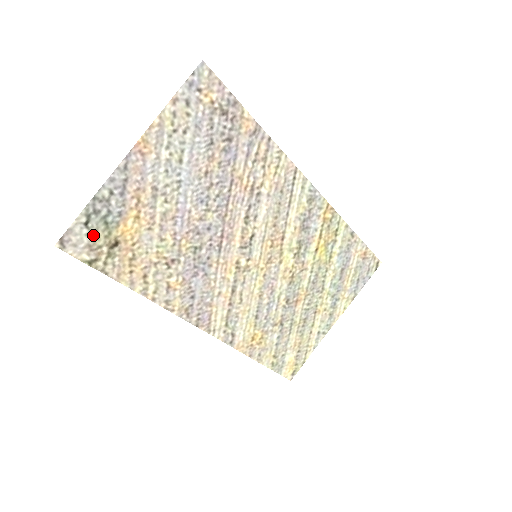
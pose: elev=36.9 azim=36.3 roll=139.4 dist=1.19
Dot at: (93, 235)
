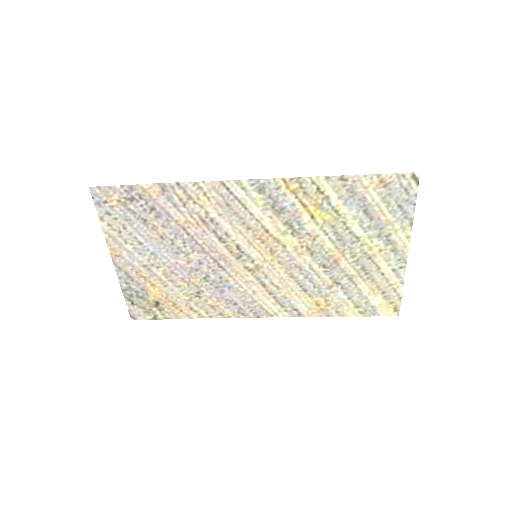
Dot at: (141, 306)
